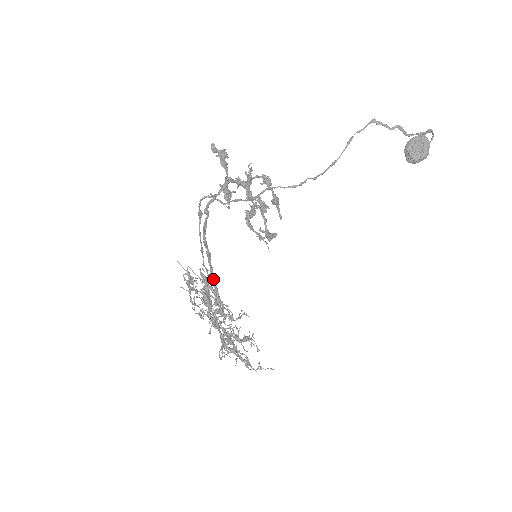
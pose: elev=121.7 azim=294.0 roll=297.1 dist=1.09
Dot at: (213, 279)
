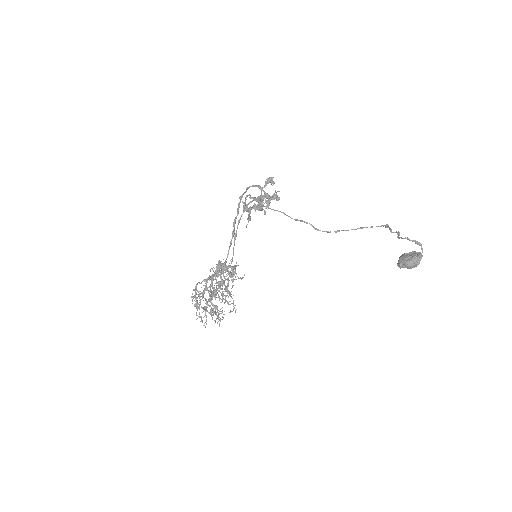
Dot at: (228, 254)
